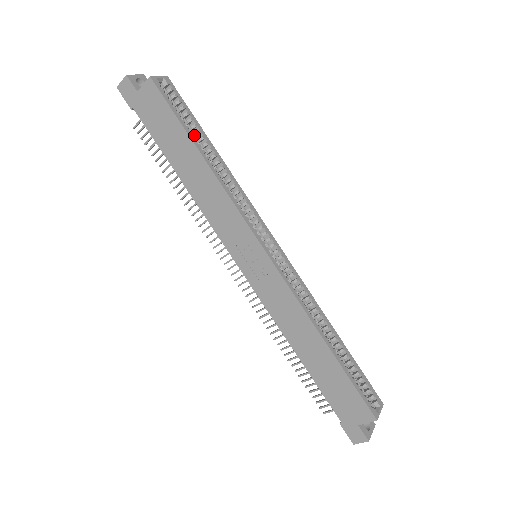
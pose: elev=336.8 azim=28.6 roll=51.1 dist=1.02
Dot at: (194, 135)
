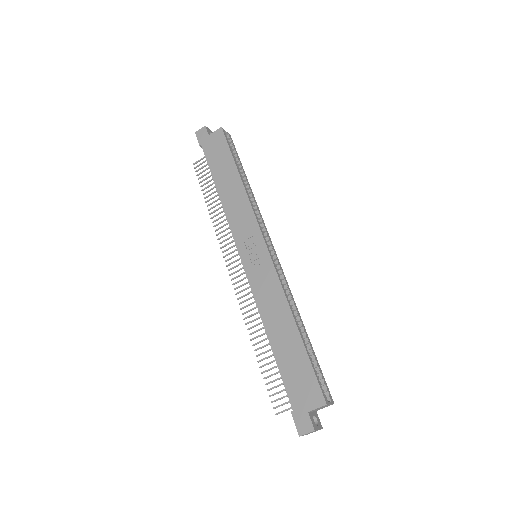
Dot at: occluded
